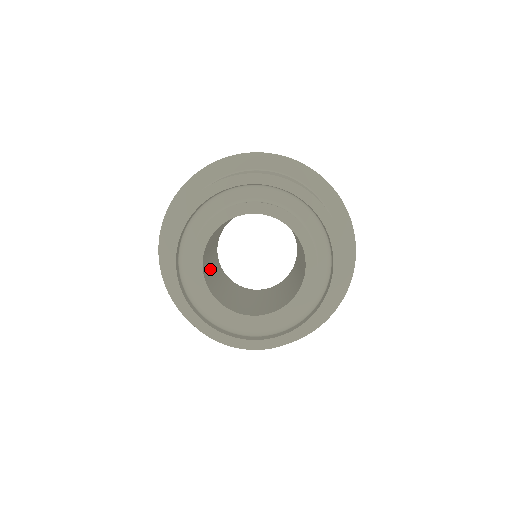
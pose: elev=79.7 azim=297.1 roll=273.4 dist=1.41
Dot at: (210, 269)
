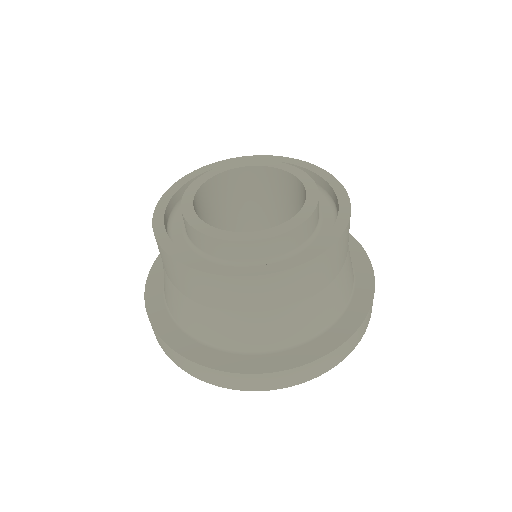
Dot at: occluded
